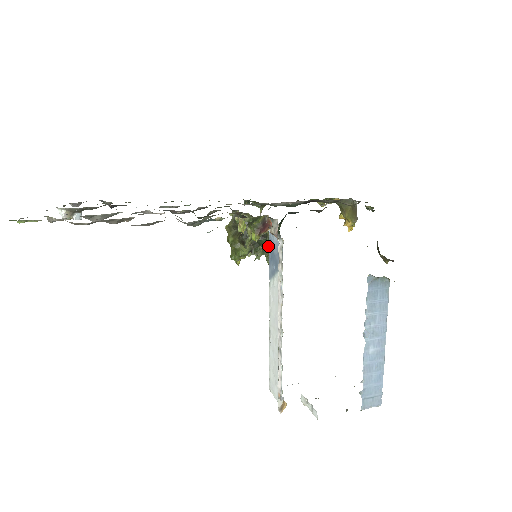
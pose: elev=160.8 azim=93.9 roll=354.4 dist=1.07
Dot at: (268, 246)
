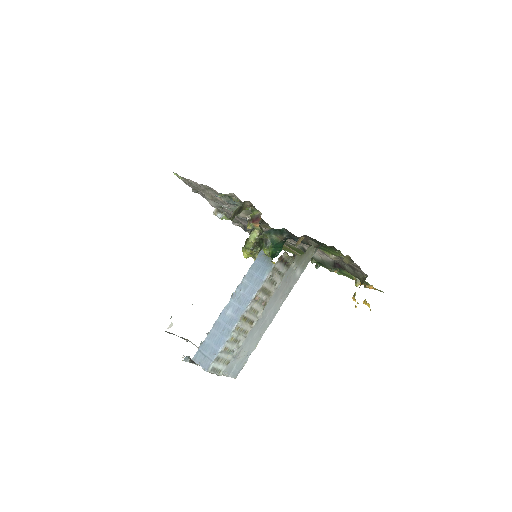
Dot at: (262, 247)
